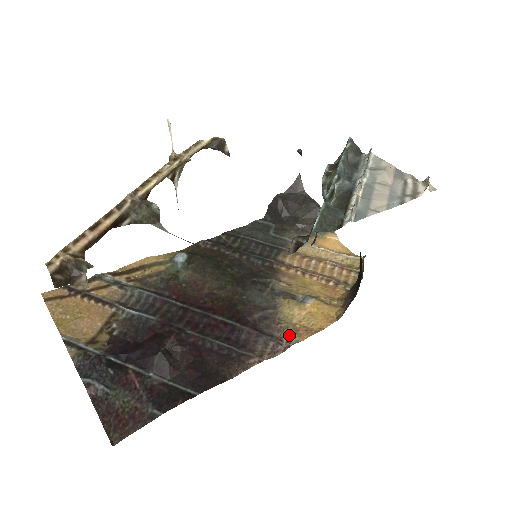
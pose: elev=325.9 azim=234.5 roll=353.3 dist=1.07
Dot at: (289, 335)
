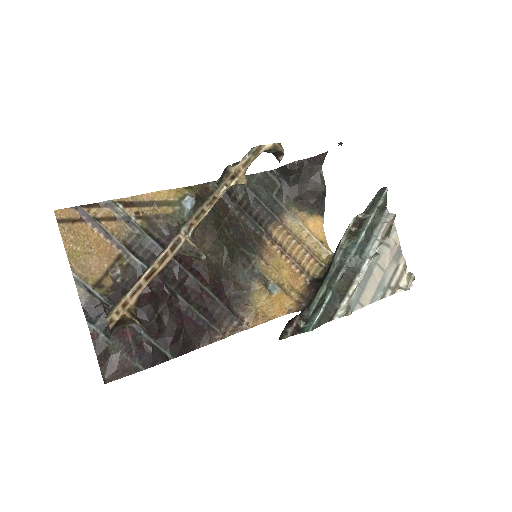
Dot at: (250, 318)
